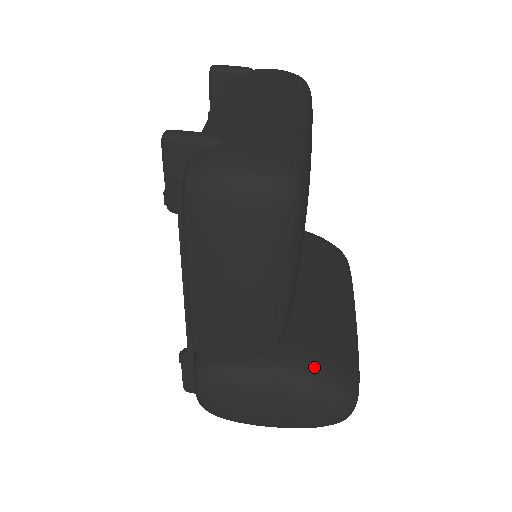
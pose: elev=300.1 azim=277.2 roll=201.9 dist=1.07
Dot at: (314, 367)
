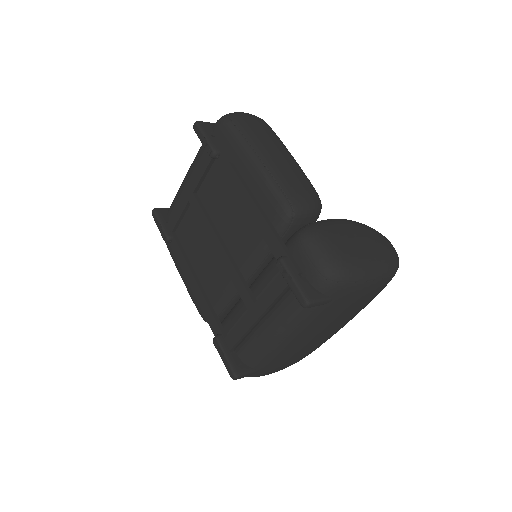
Dot at: occluded
